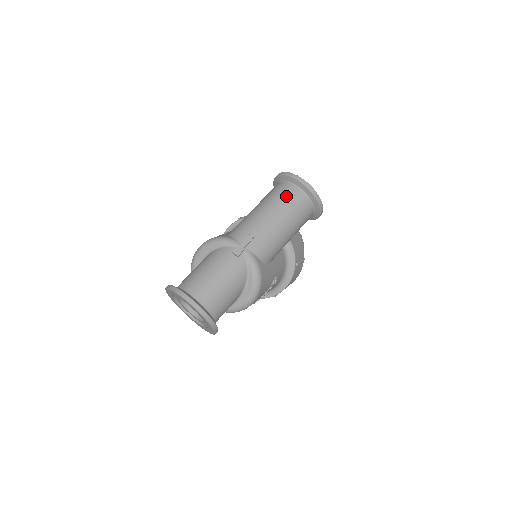
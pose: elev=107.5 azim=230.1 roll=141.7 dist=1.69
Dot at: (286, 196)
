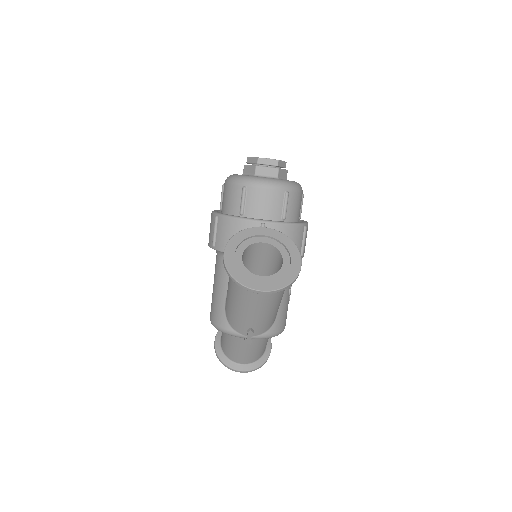
Dot at: (254, 298)
